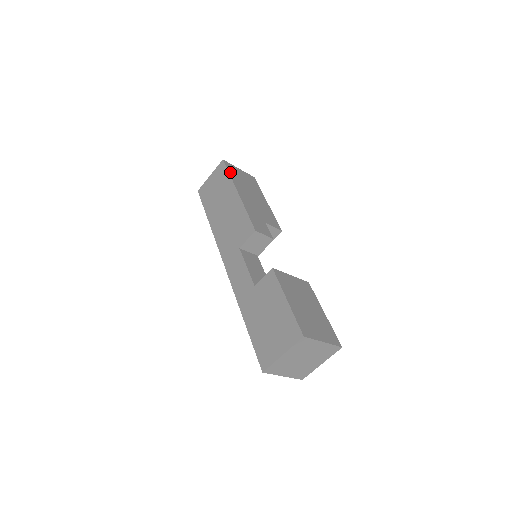
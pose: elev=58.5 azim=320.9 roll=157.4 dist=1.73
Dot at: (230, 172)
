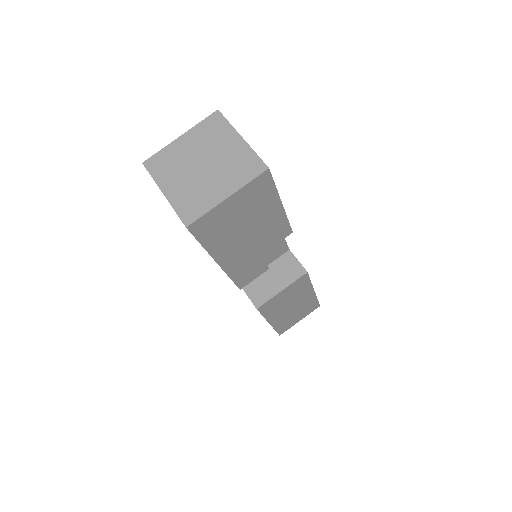
Dot at: occluded
